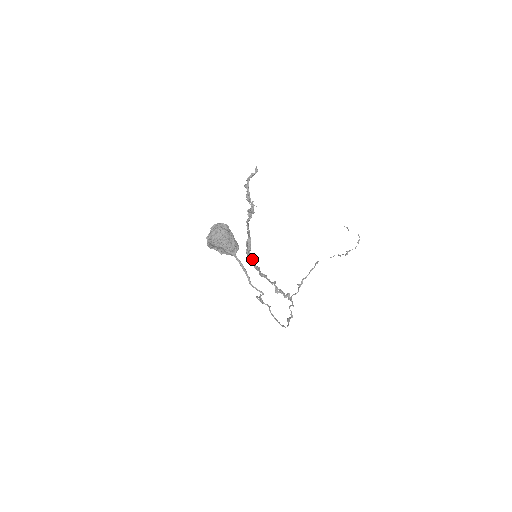
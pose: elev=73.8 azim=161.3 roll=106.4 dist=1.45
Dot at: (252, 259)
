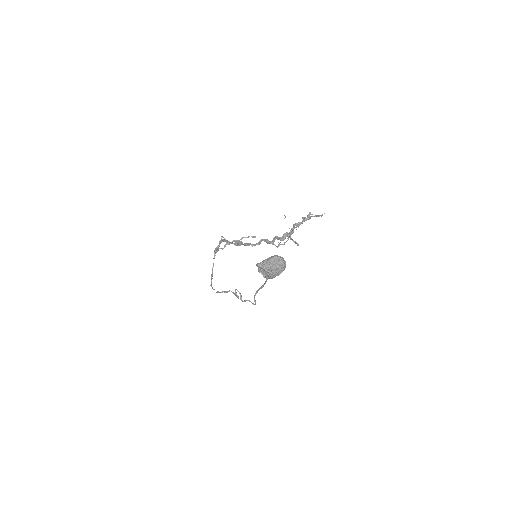
Dot at: (242, 244)
